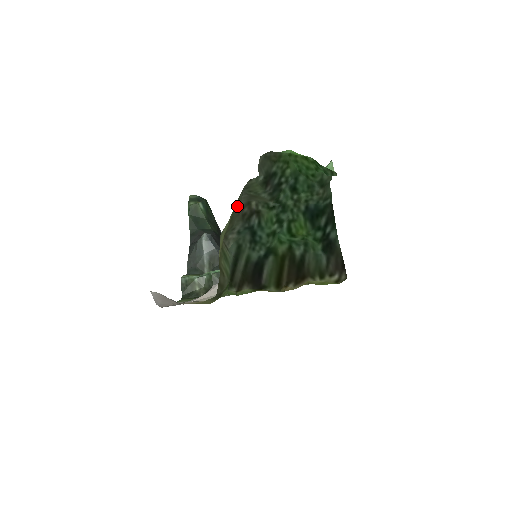
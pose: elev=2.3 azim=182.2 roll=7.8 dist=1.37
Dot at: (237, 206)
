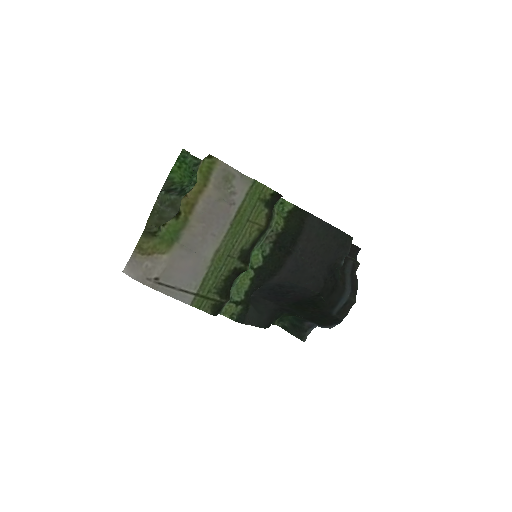
Dot at: (166, 215)
